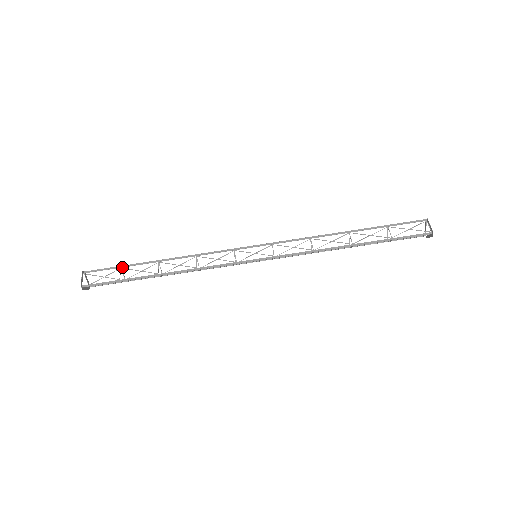
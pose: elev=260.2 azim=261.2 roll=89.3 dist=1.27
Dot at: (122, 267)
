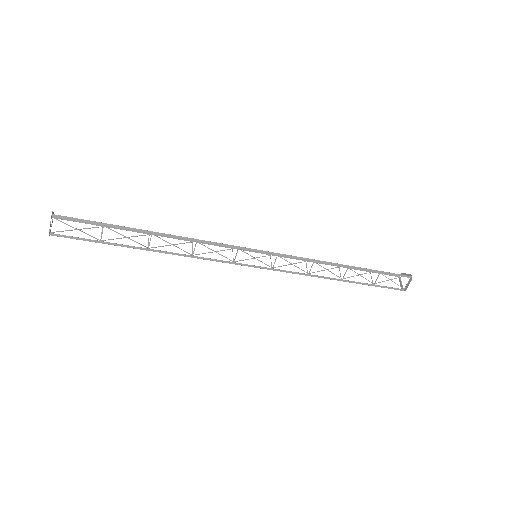
Dot at: (105, 223)
